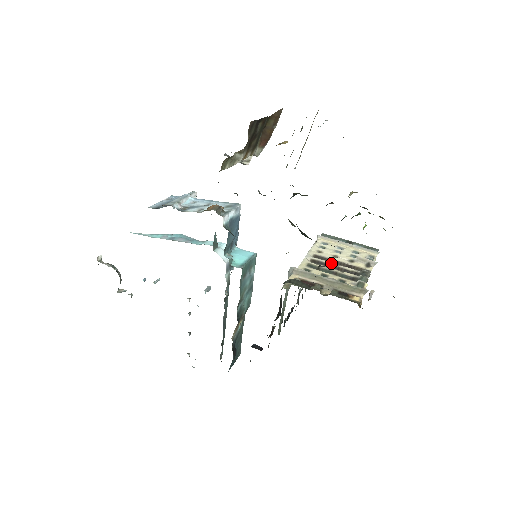
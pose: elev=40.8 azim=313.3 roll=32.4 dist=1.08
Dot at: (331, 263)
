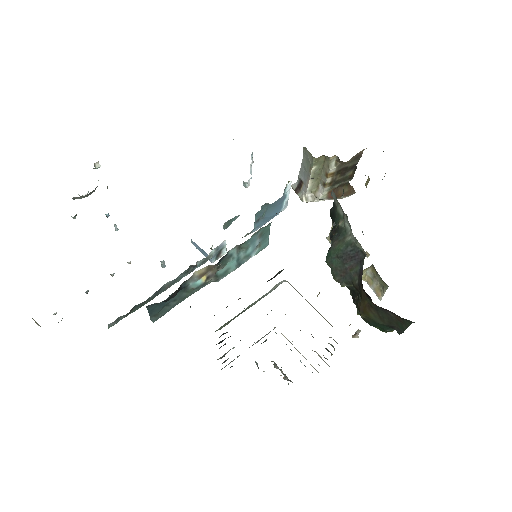
Dot at: occluded
